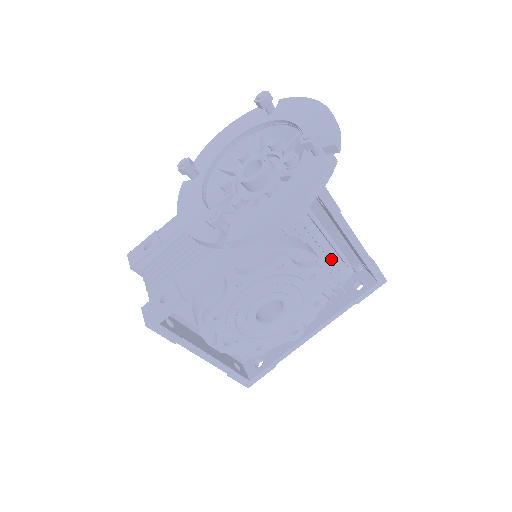
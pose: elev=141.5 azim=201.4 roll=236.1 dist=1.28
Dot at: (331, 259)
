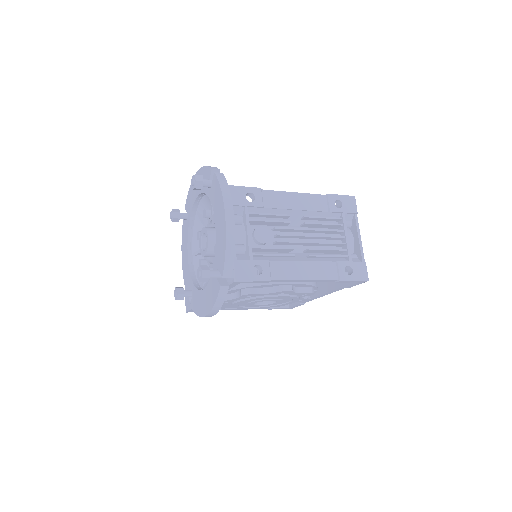
Dot at: occluded
